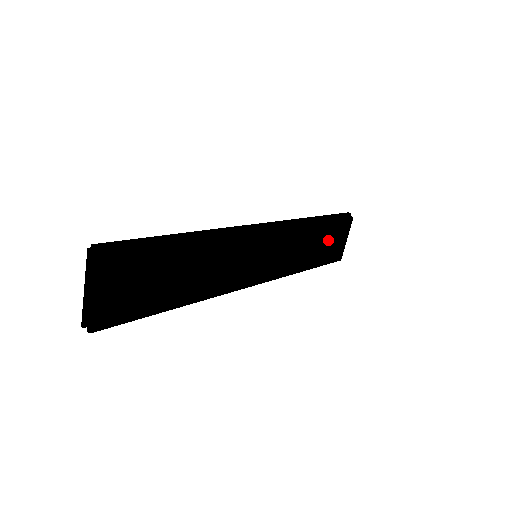
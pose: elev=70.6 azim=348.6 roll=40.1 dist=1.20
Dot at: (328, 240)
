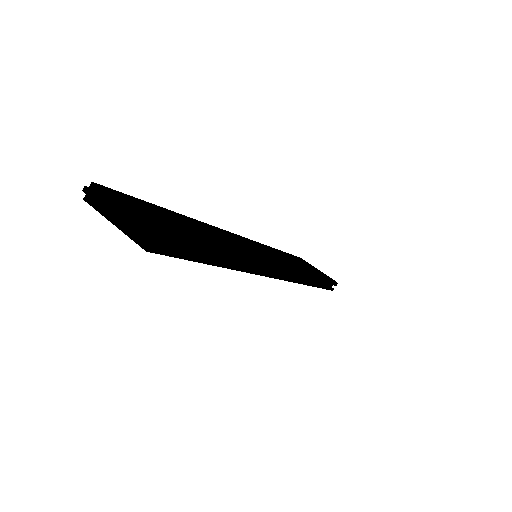
Dot at: (303, 264)
